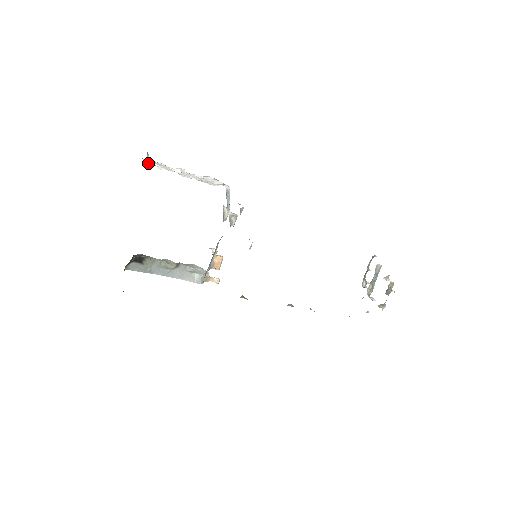
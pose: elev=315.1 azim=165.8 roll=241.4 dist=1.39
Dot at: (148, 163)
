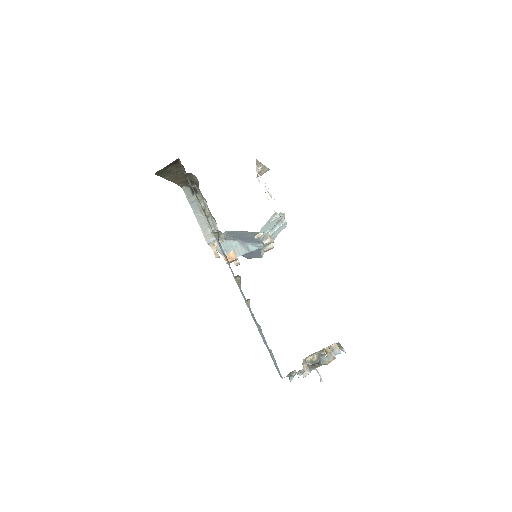
Dot at: (257, 169)
